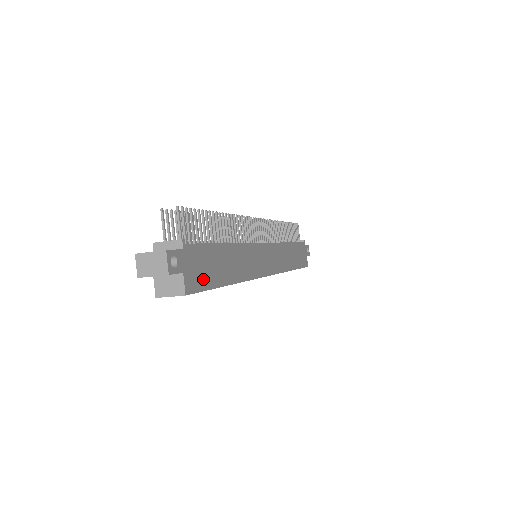
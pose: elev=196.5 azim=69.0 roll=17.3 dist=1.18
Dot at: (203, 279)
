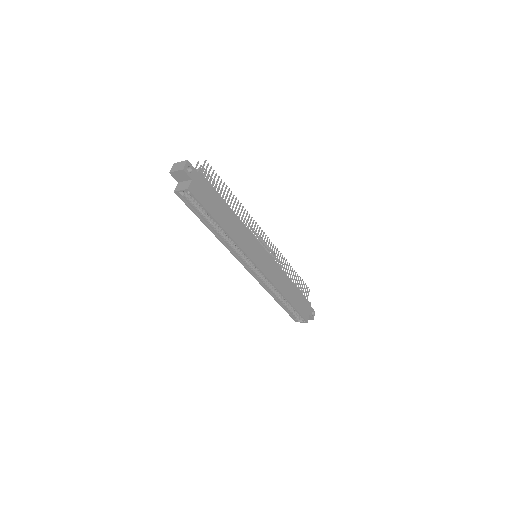
Dot at: (203, 199)
